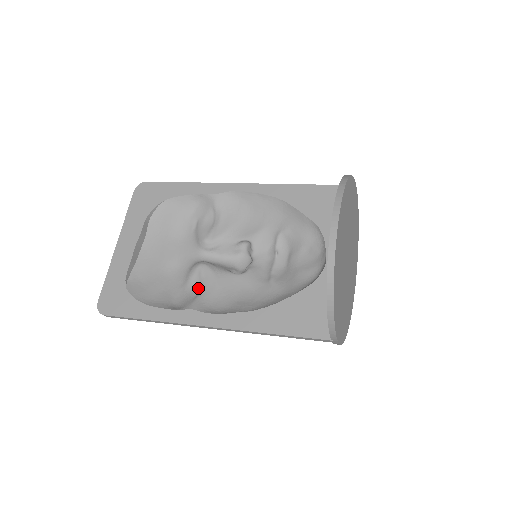
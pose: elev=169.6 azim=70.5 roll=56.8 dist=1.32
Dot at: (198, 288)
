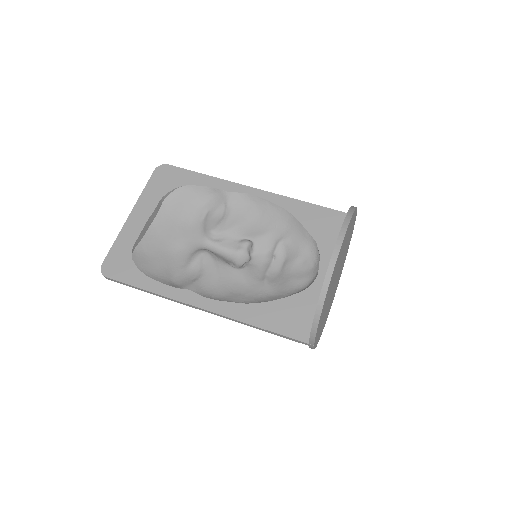
Dot at: (198, 272)
